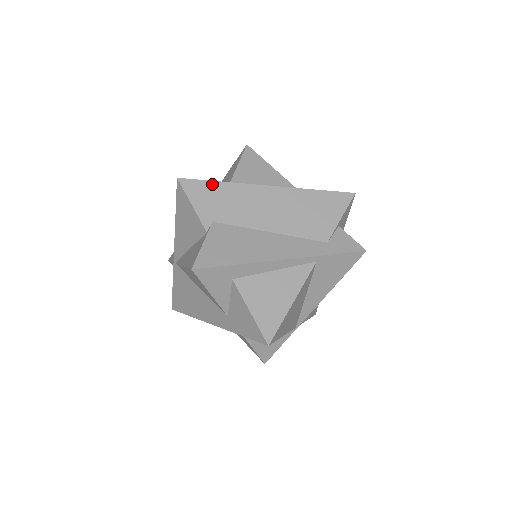
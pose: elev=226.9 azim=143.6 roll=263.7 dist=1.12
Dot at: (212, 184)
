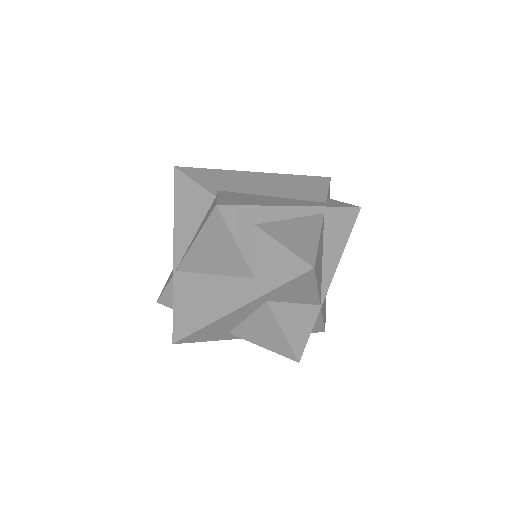
Dot at: (208, 170)
